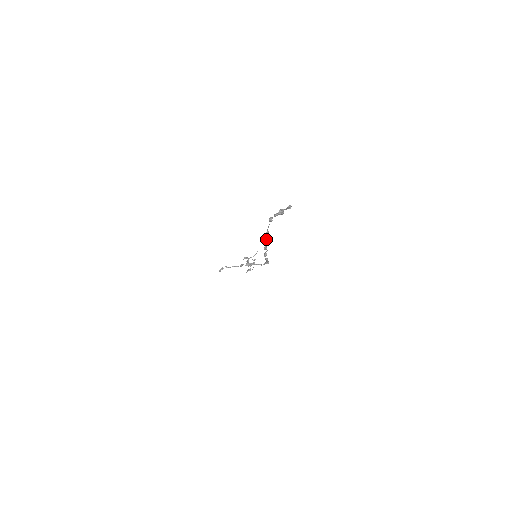
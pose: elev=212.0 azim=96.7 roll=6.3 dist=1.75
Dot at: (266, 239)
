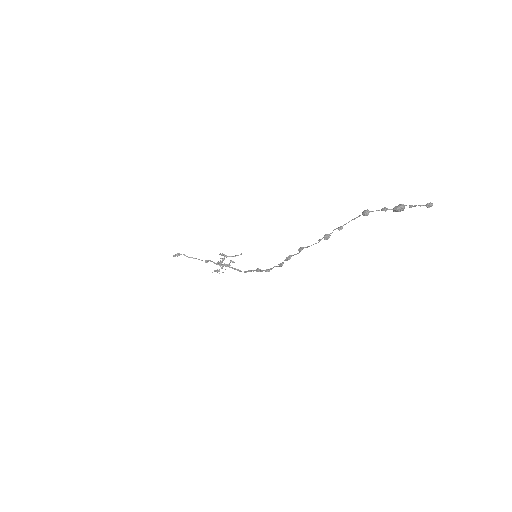
Dot at: (327, 237)
